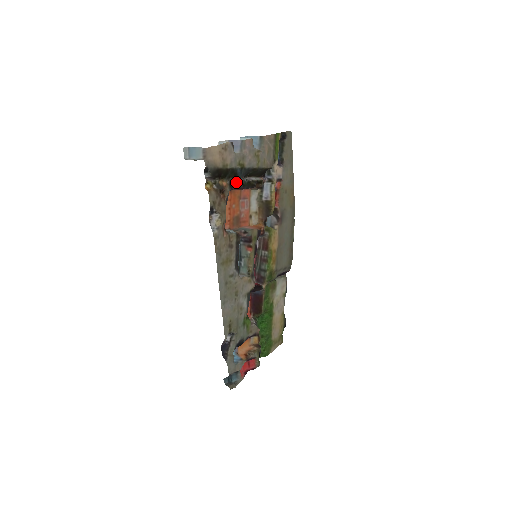
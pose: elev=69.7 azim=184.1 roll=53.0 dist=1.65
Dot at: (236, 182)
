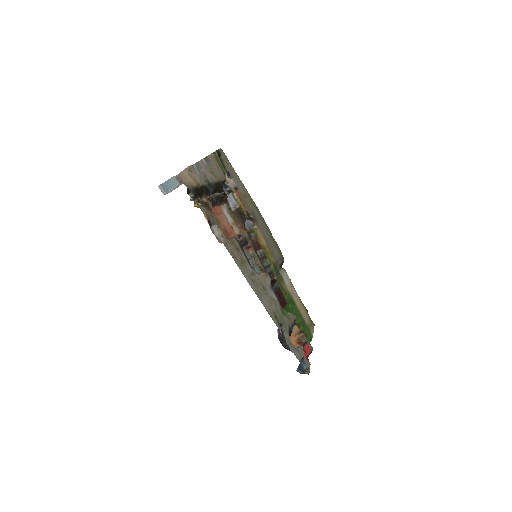
Dot at: occluded
